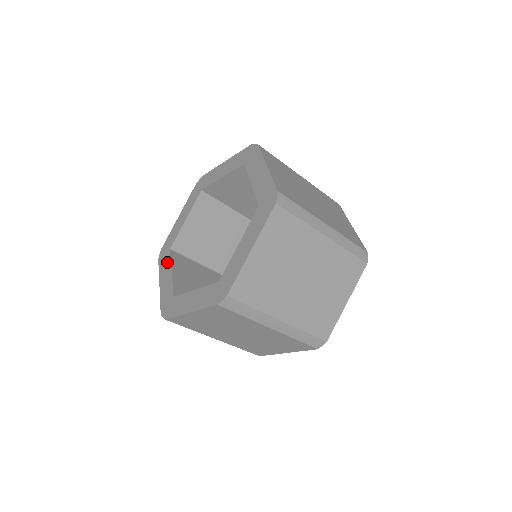
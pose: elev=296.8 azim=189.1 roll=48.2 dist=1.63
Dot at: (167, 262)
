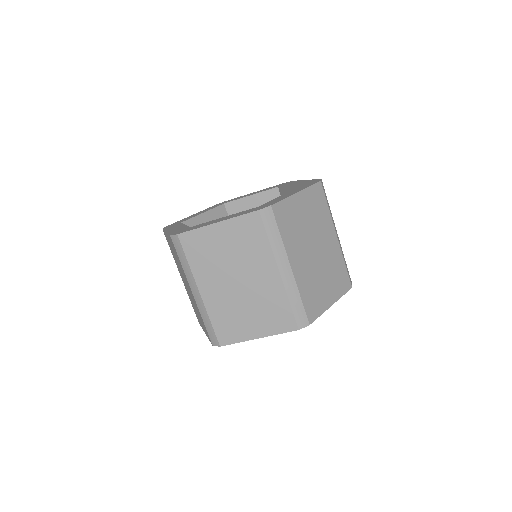
Dot at: occluded
